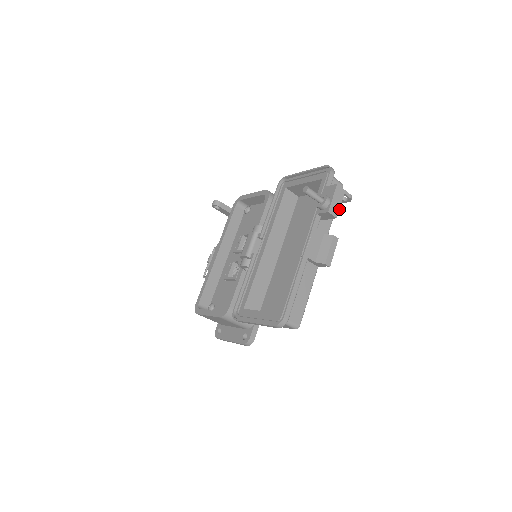
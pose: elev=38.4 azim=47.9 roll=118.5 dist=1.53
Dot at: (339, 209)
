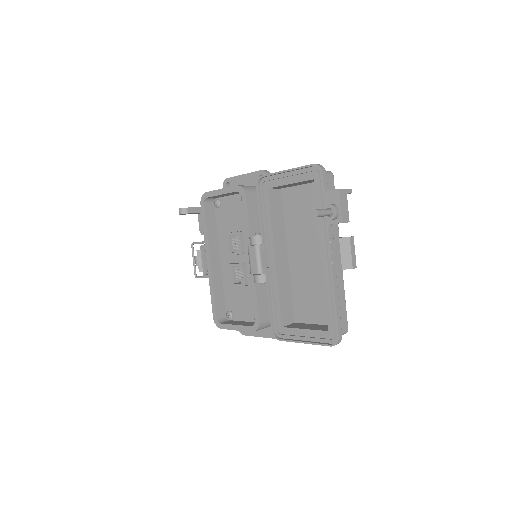
Dot at: (348, 212)
